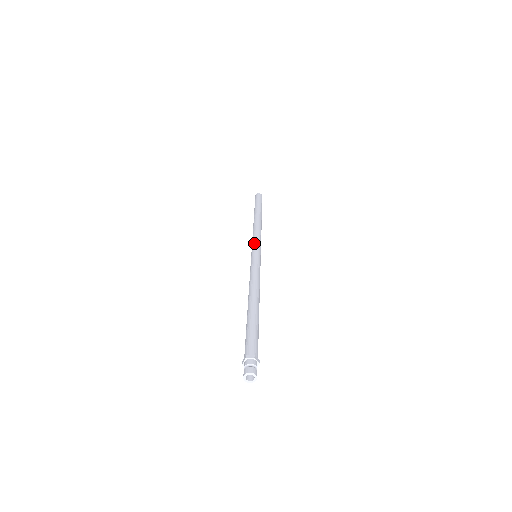
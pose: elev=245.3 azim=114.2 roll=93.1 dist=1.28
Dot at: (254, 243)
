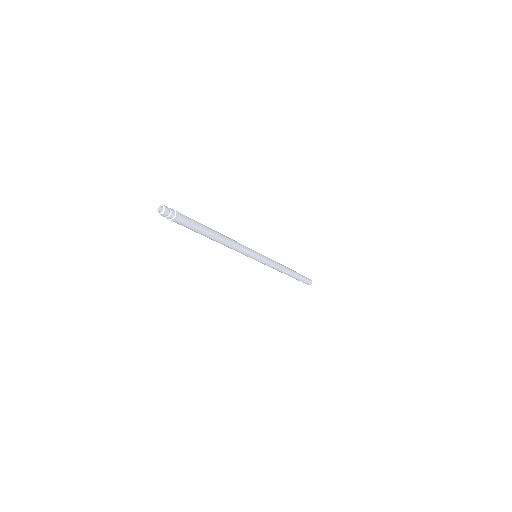
Dot at: occluded
